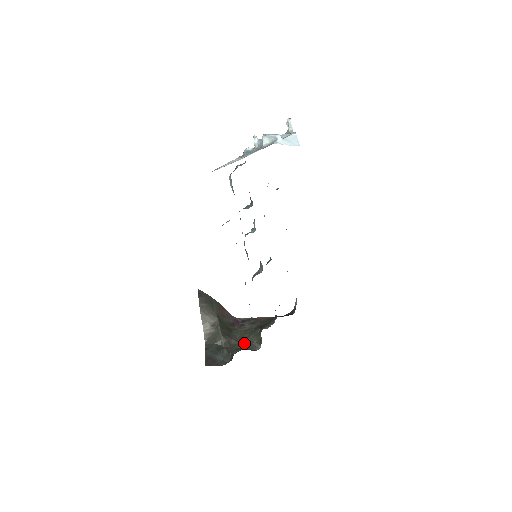
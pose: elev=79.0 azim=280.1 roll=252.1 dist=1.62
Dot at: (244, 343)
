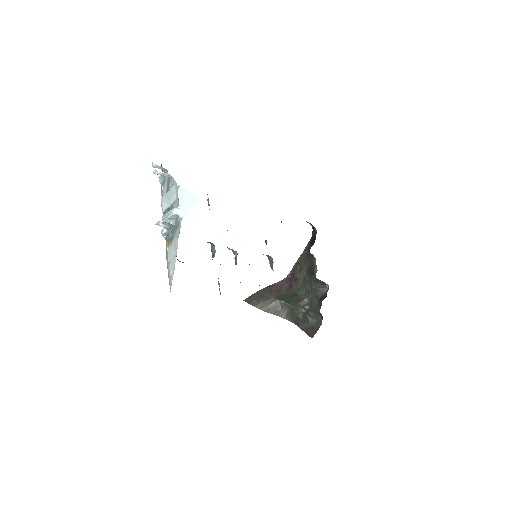
Dot at: (314, 294)
